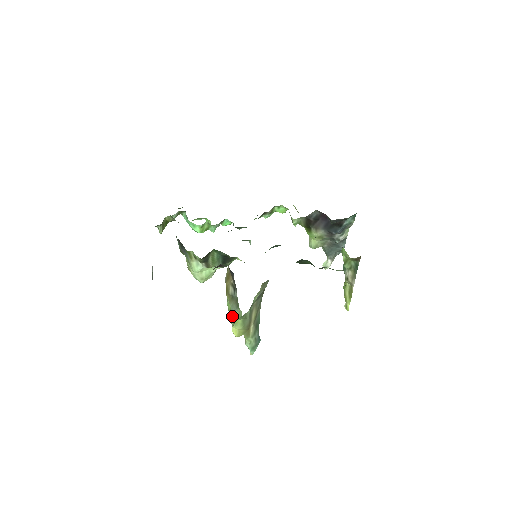
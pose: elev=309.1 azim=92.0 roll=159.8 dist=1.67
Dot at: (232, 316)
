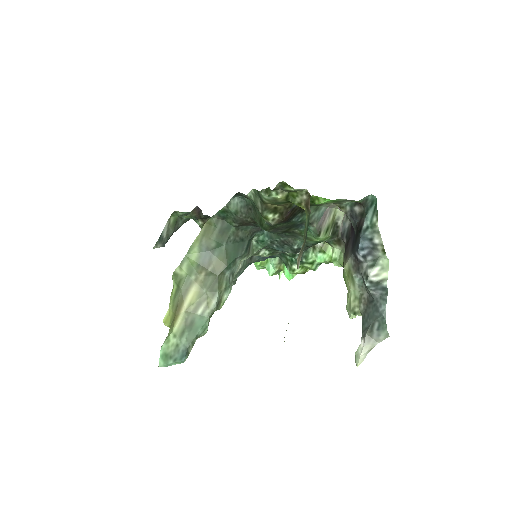
Dot at: occluded
